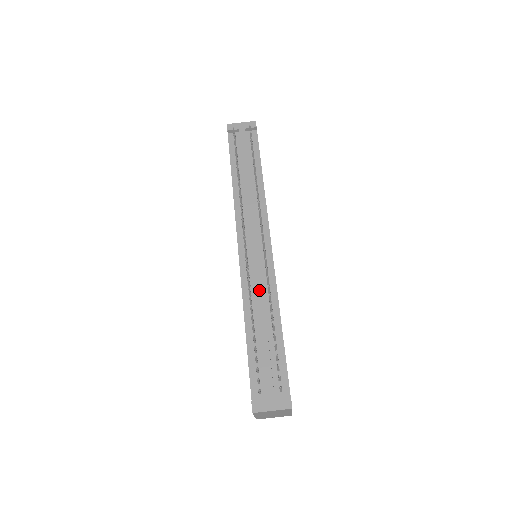
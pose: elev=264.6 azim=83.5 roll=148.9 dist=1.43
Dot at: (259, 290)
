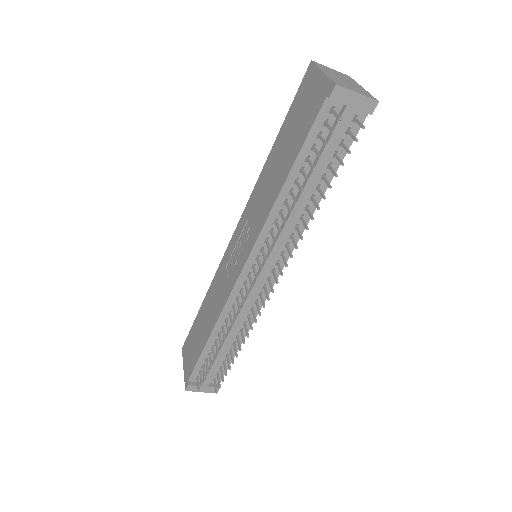
Dot at: (240, 317)
